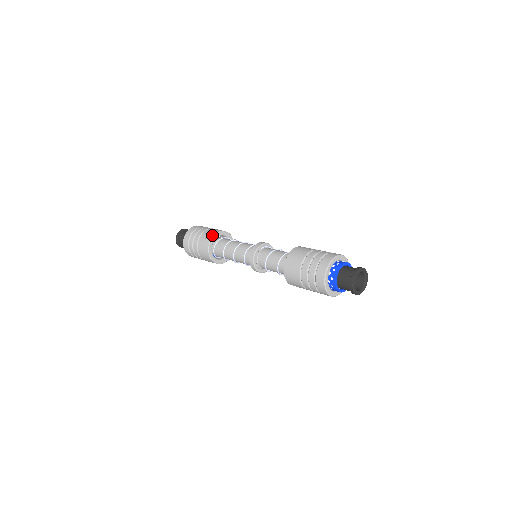
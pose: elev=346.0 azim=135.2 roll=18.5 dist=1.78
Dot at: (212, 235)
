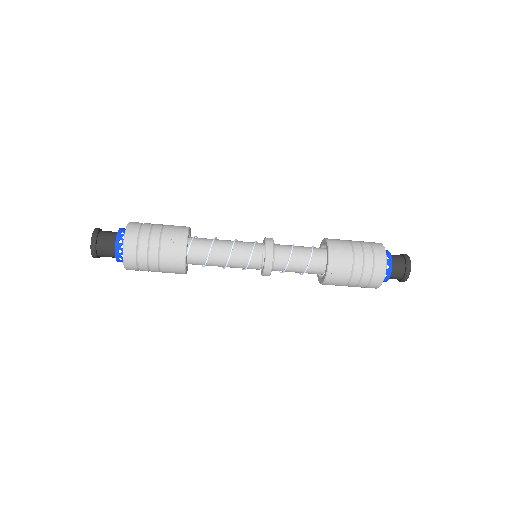
Dot at: (186, 232)
